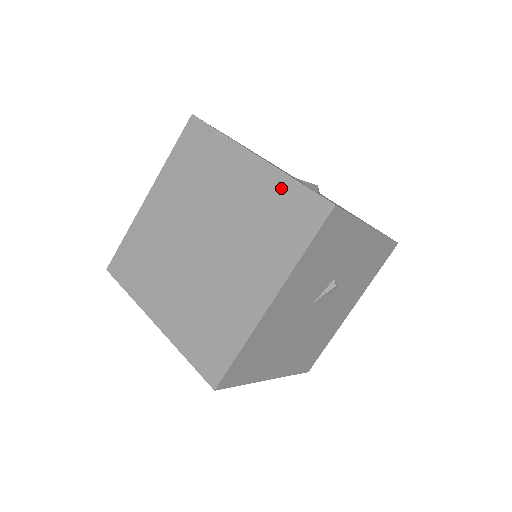
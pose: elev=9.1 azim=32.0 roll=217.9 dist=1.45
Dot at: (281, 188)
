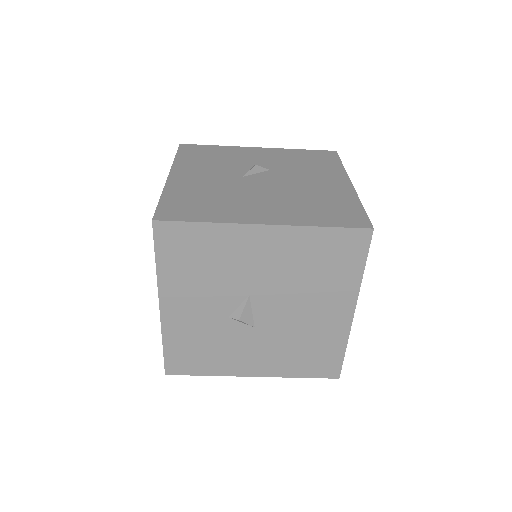
Dot at: occluded
